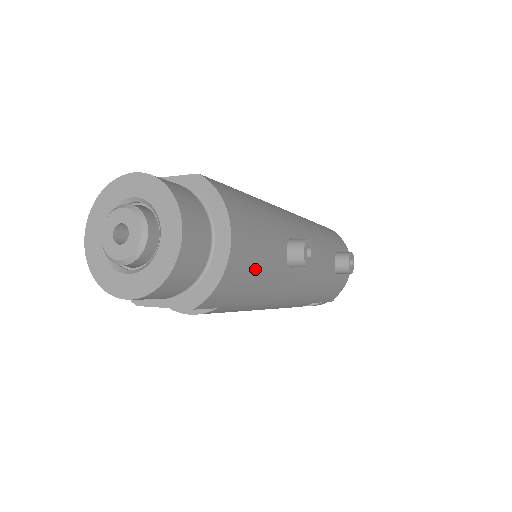
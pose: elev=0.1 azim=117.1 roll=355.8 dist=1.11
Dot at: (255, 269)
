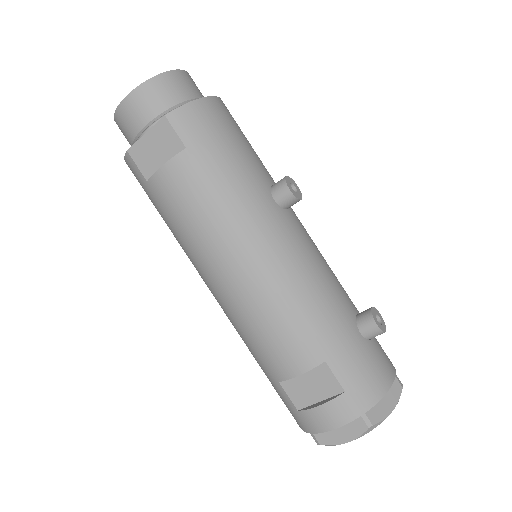
Dot at: (230, 139)
